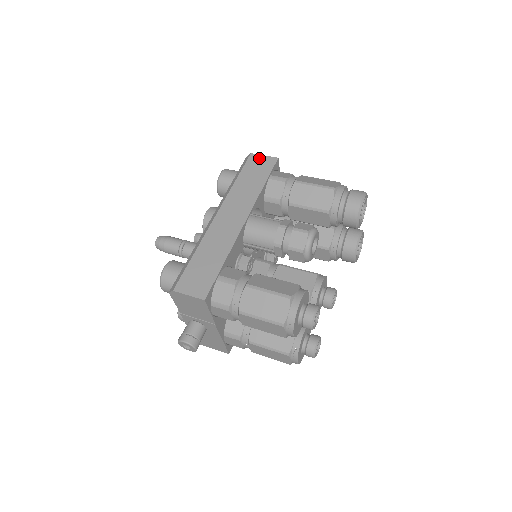
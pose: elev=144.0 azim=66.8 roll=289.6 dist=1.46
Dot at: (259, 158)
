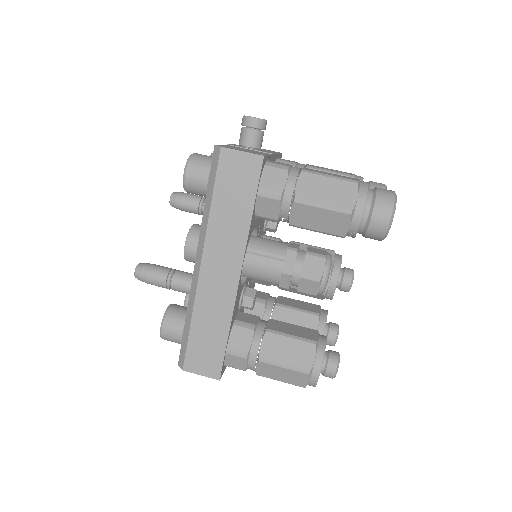
Dot at: (235, 158)
